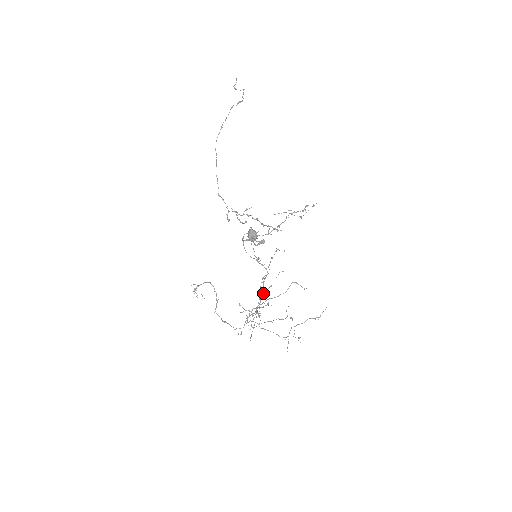
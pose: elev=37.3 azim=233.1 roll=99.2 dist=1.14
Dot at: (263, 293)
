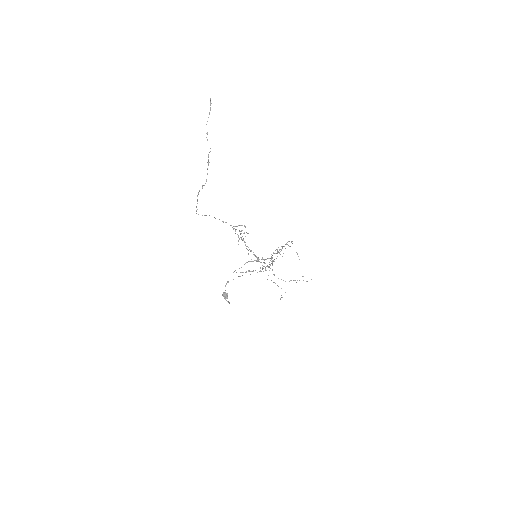
Dot at: (278, 251)
